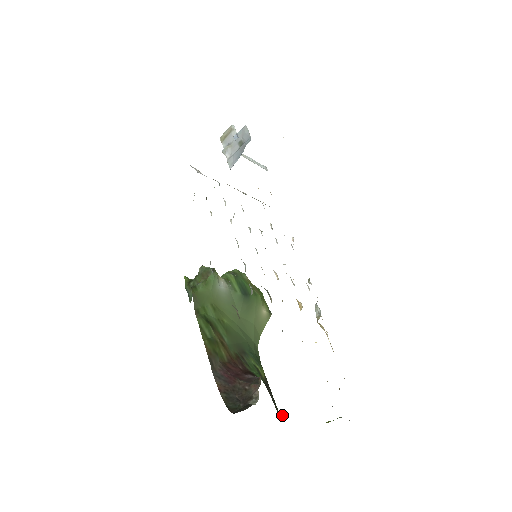
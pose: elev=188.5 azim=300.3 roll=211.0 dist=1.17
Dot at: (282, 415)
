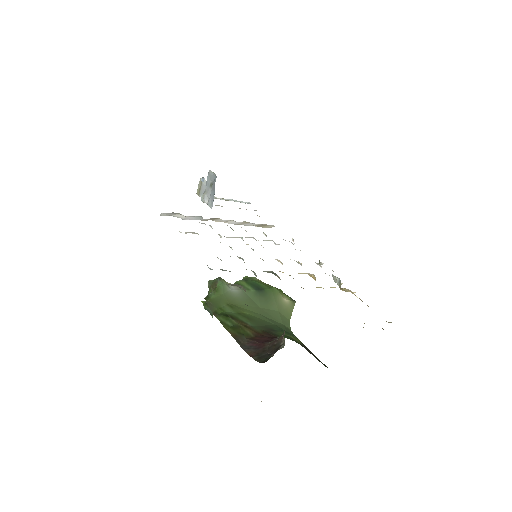
Dot at: occluded
